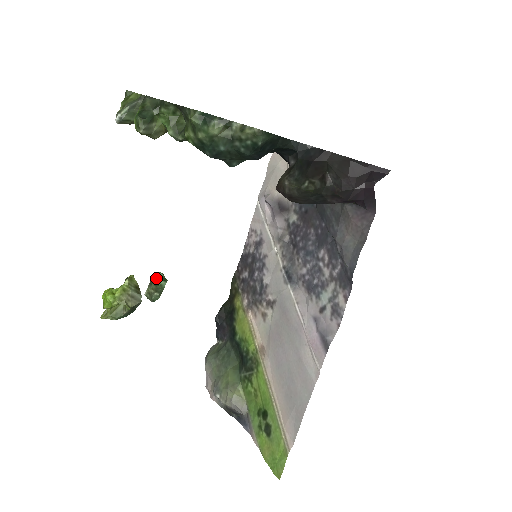
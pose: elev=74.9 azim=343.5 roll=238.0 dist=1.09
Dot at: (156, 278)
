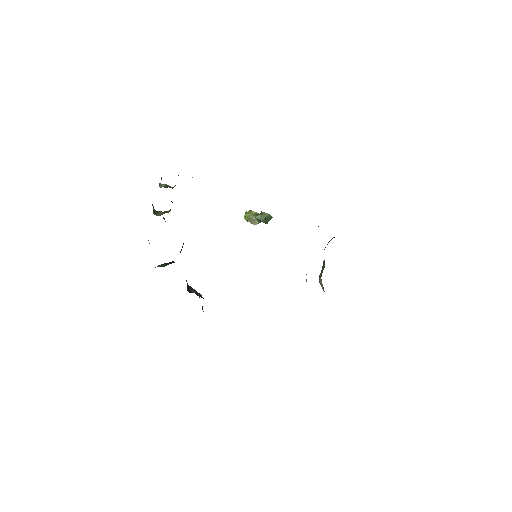
Dot at: (256, 218)
